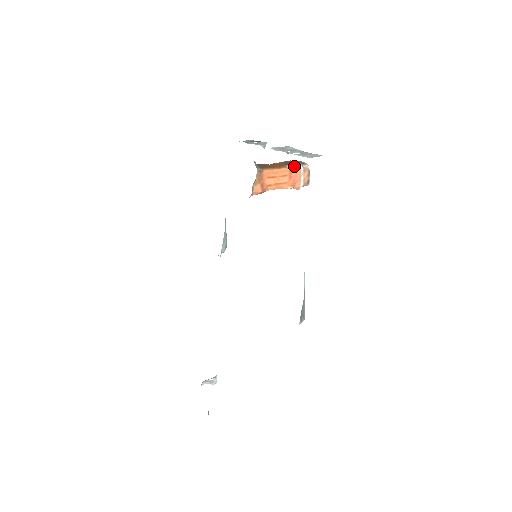
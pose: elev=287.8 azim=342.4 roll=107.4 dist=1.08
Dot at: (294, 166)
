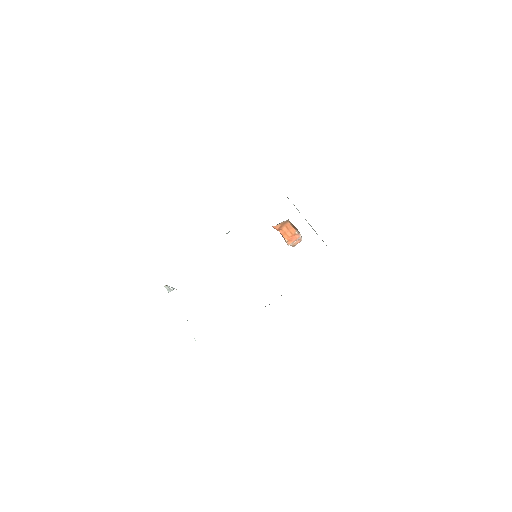
Dot at: (299, 233)
